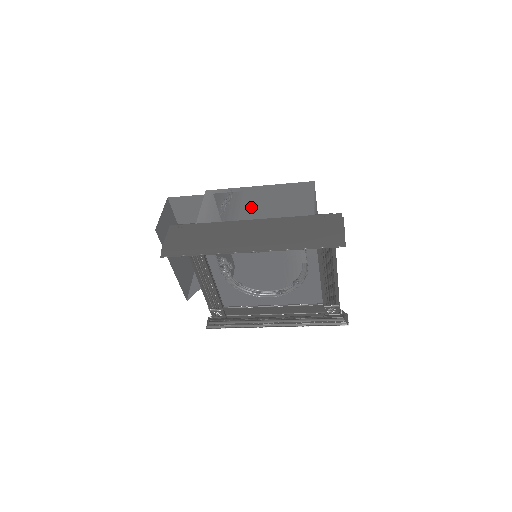
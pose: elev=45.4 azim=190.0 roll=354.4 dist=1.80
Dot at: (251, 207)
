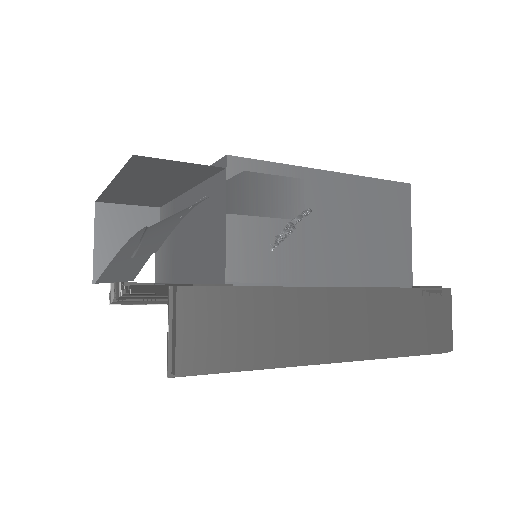
Dot at: (323, 237)
